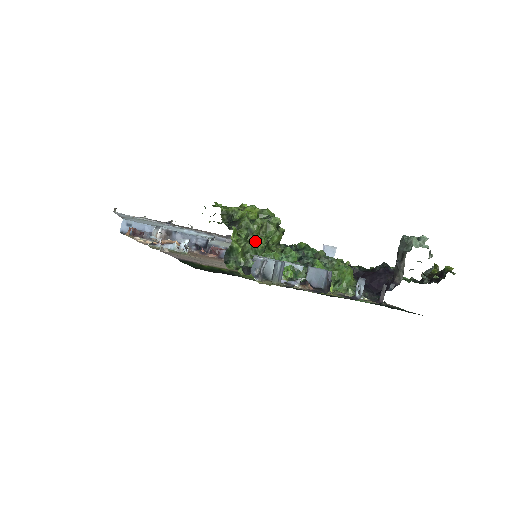
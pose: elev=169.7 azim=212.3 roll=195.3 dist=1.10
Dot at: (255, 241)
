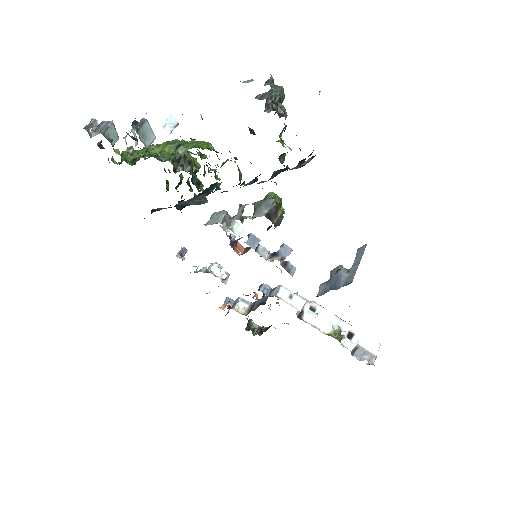
Dot at: (142, 150)
